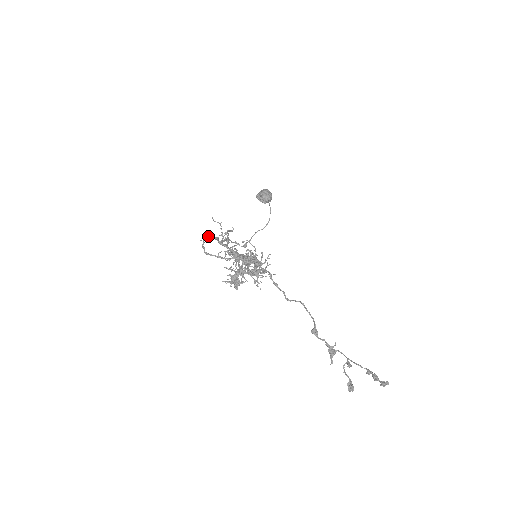
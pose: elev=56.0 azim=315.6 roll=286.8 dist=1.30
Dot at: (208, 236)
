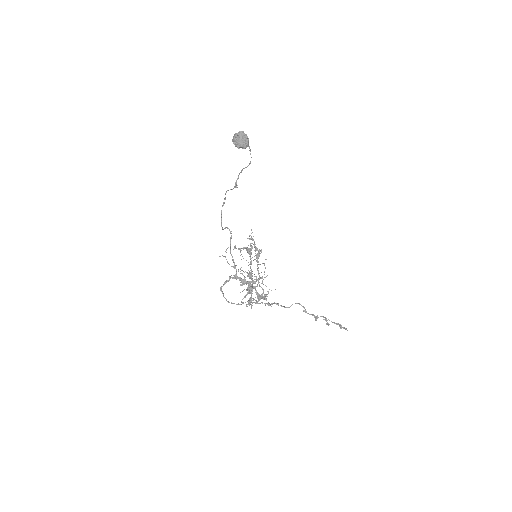
Dot at: occluded
